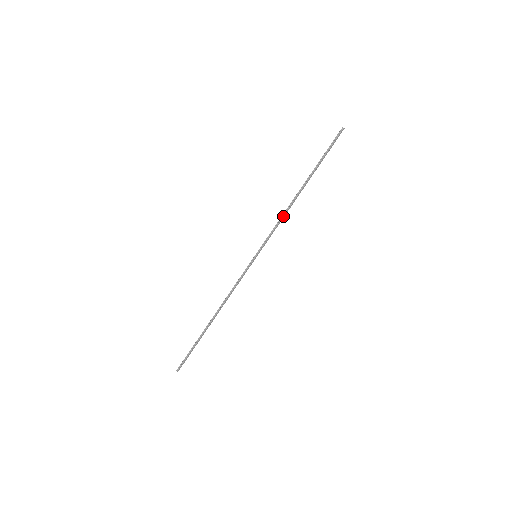
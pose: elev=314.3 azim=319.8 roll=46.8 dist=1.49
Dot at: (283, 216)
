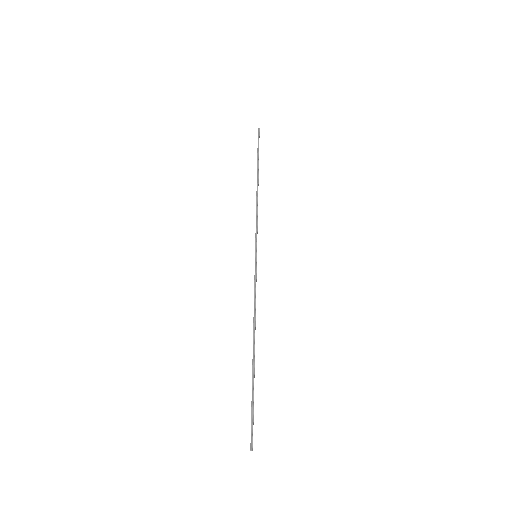
Dot at: (257, 209)
